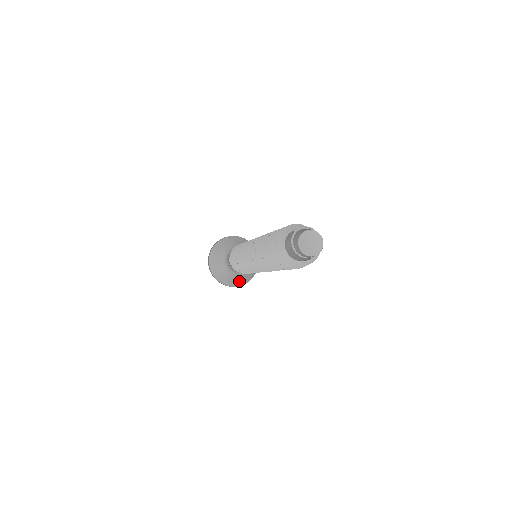
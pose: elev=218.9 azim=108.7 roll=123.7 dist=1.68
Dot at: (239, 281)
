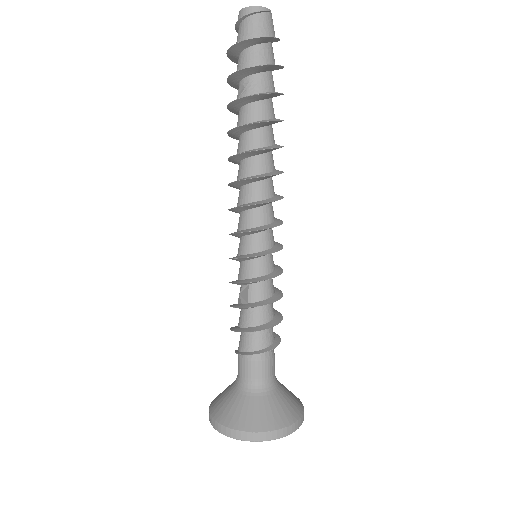
Dot at: (272, 416)
